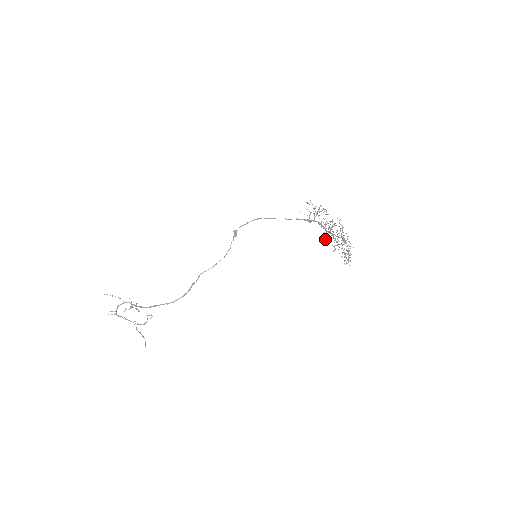
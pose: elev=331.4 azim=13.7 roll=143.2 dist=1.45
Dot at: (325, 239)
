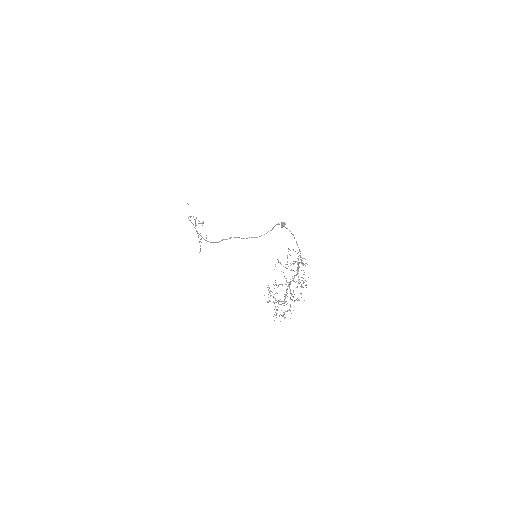
Dot at: (302, 286)
